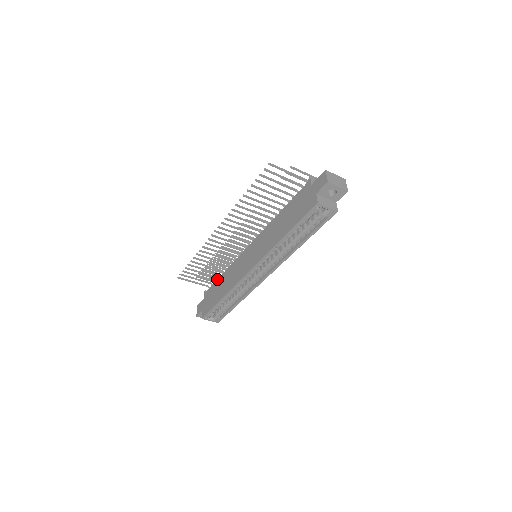
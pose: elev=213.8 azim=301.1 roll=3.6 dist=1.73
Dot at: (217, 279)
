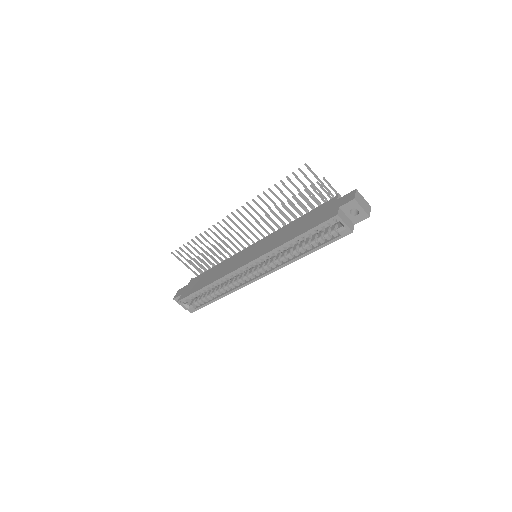
Dot at: (209, 269)
